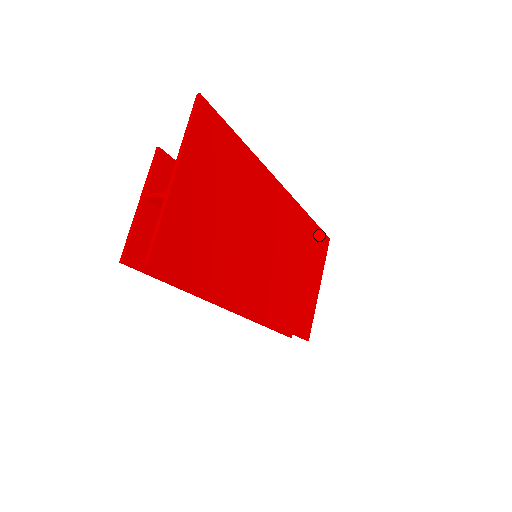
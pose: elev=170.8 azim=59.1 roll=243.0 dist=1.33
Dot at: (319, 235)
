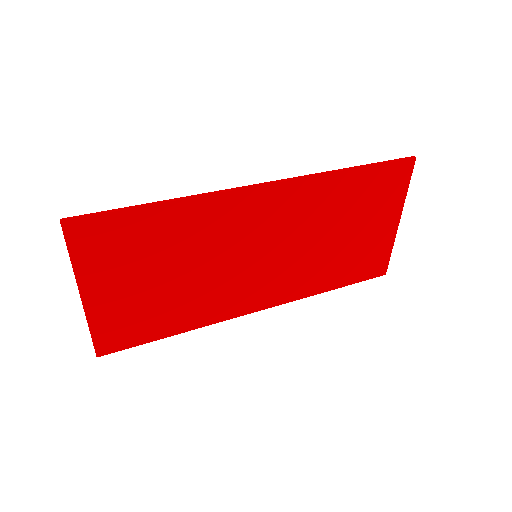
Dot at: (382, 172)
